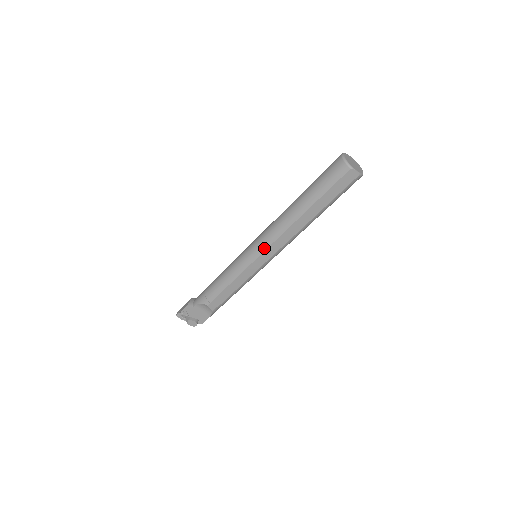
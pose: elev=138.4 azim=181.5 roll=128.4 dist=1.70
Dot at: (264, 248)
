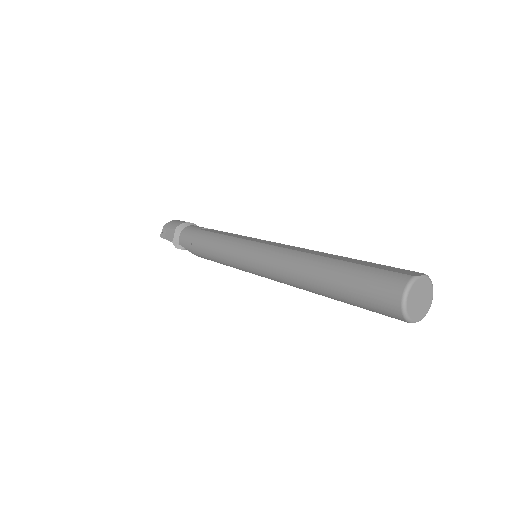
Dot at: (266, 277)
